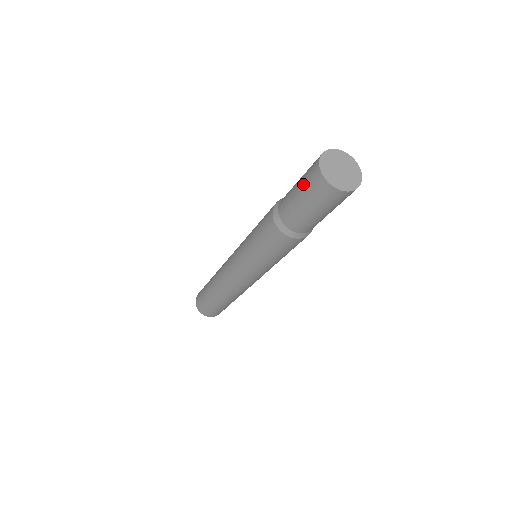
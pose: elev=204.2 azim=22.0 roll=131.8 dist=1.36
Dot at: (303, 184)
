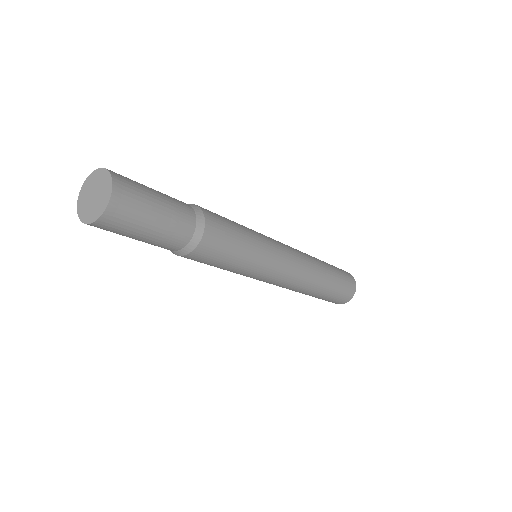
Dot at: occluded
